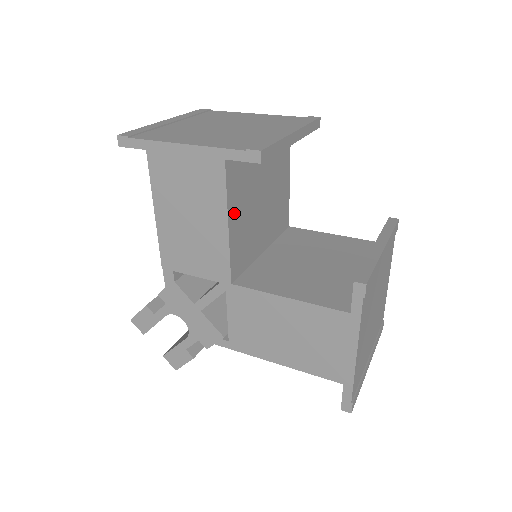
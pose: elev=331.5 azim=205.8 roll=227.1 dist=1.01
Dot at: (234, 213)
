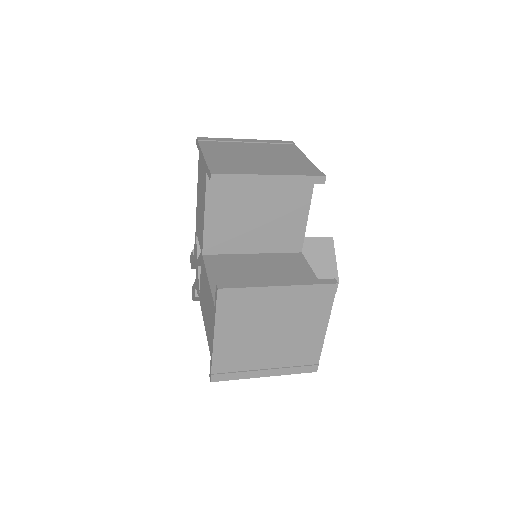
Dot at: (214, 210)
